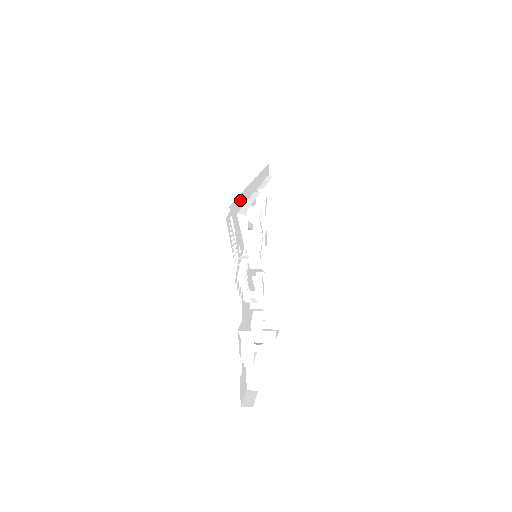
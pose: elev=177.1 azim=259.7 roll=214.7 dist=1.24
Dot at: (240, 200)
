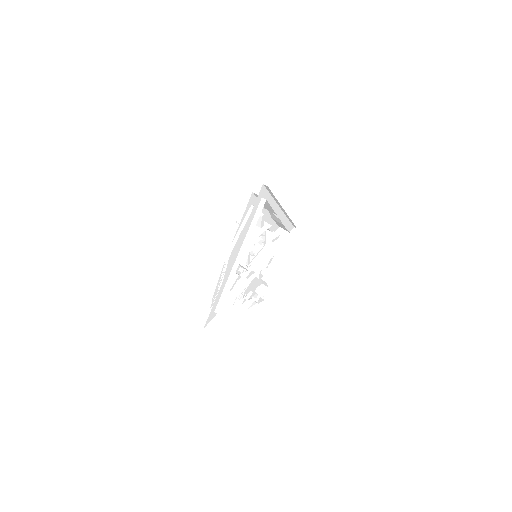
Dot at: (215, 303)
